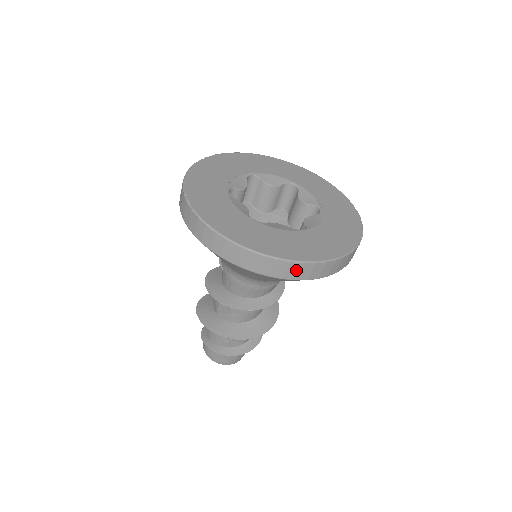
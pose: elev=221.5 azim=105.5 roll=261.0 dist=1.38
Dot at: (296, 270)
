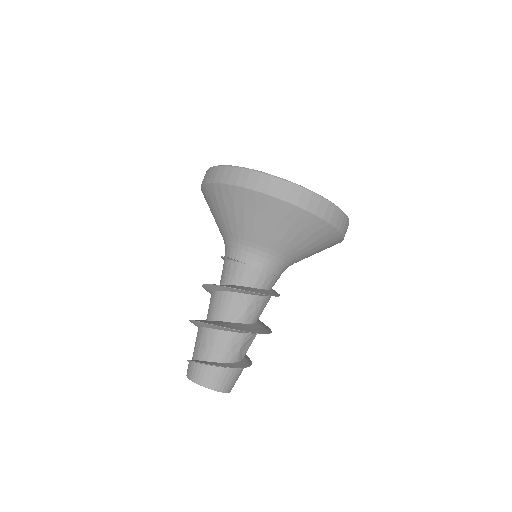
Dot at: (341, 220)
